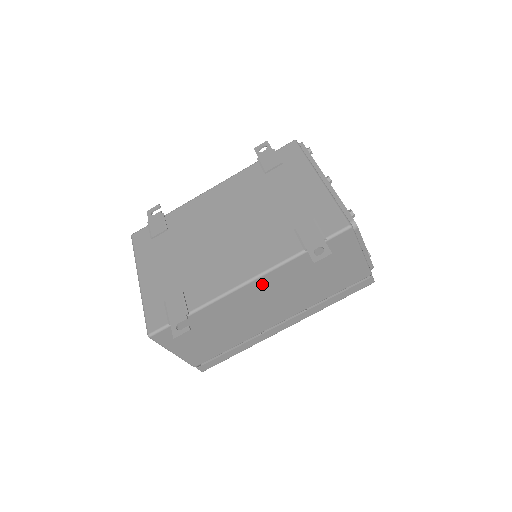
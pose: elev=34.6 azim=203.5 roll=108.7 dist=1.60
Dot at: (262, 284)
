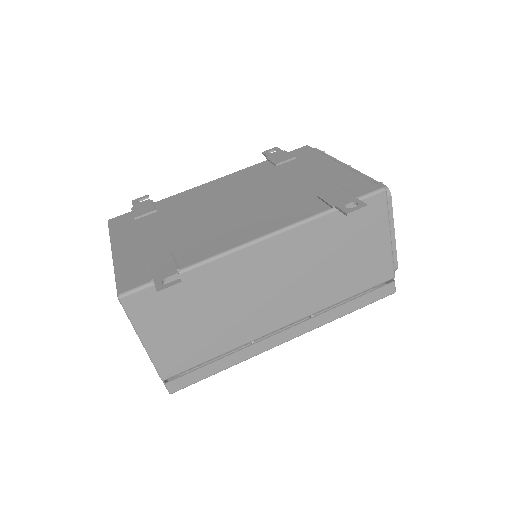
Dot at: (276, 248)
